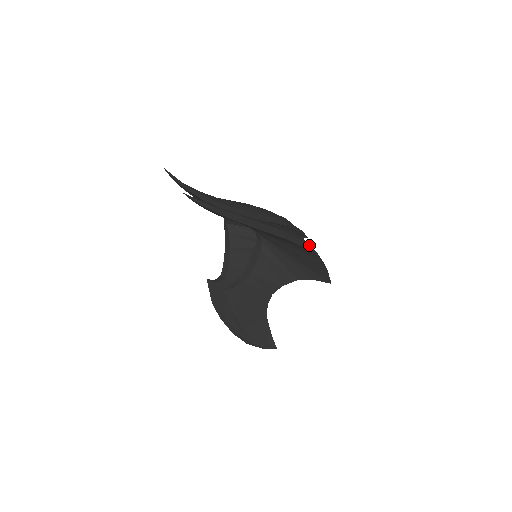
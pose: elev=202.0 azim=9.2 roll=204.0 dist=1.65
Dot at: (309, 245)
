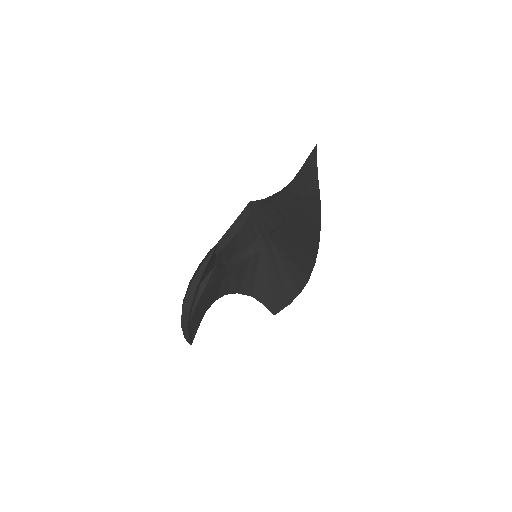
Dot at: occluded
